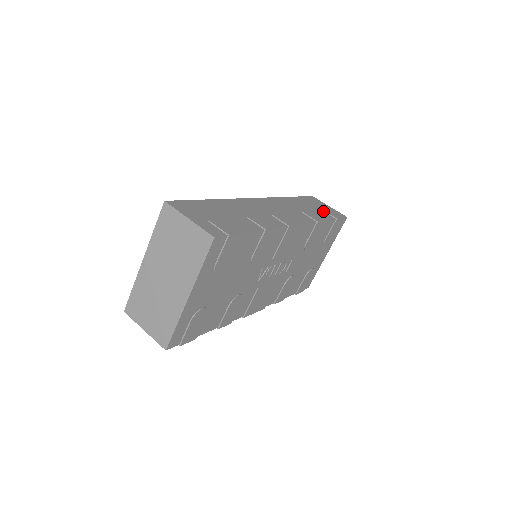
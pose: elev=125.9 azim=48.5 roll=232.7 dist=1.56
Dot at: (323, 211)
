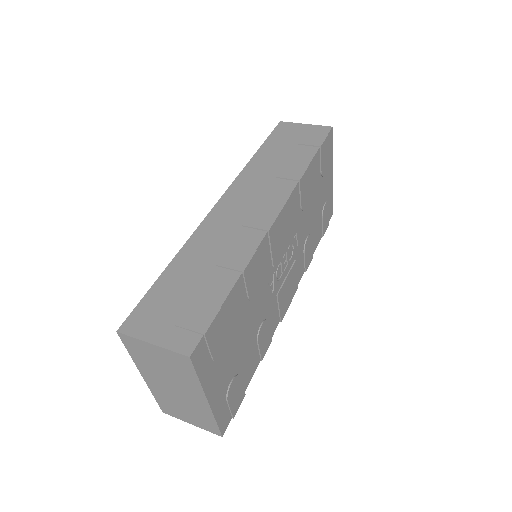
Dot at: (300, 145)
